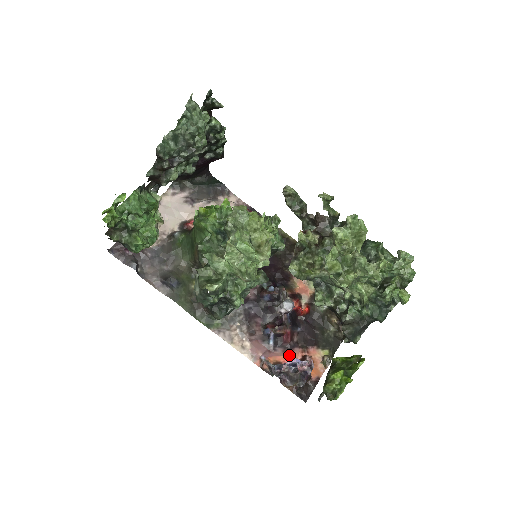
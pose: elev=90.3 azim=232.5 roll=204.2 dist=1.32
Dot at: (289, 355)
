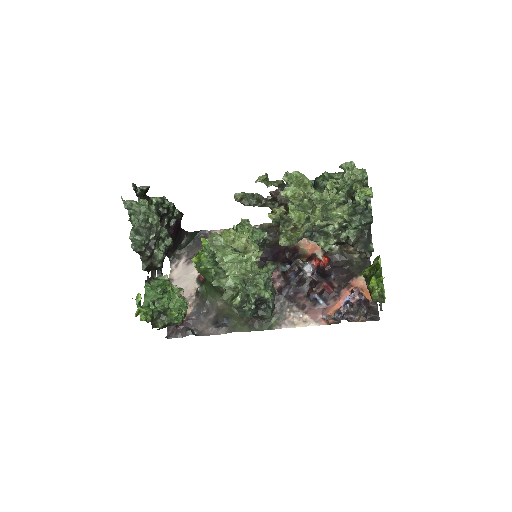
Dot at: (341, 299)
